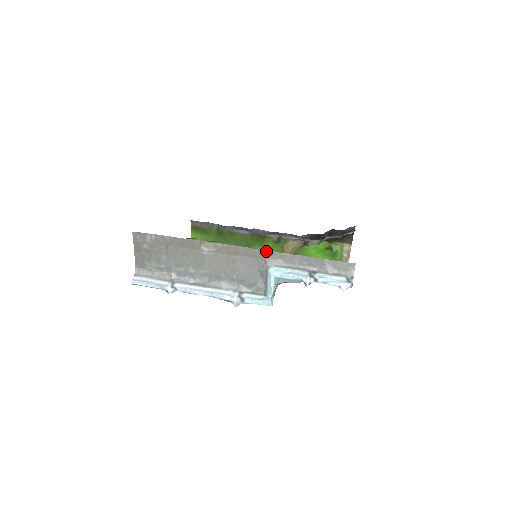
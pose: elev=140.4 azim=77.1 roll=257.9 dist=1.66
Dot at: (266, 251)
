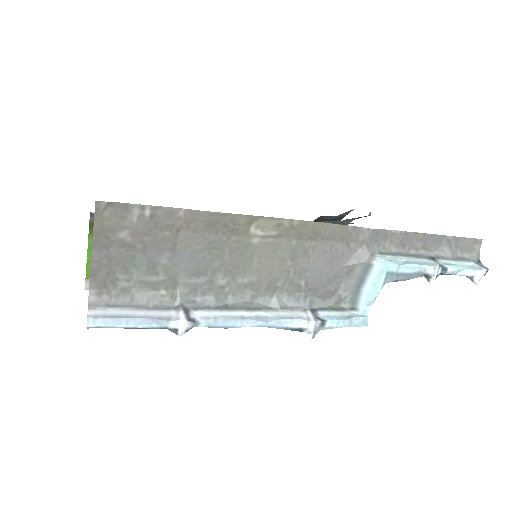
Dot at: (368, 228)
